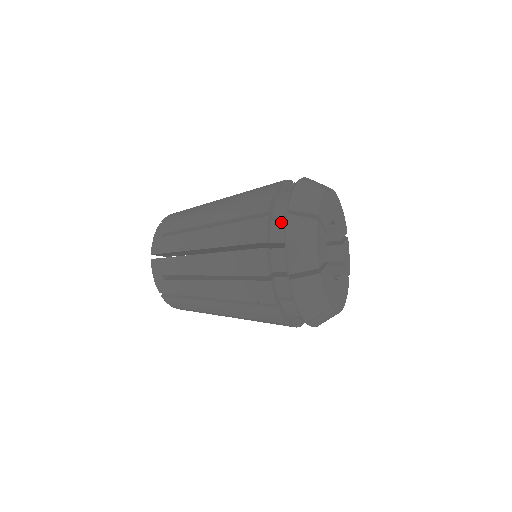
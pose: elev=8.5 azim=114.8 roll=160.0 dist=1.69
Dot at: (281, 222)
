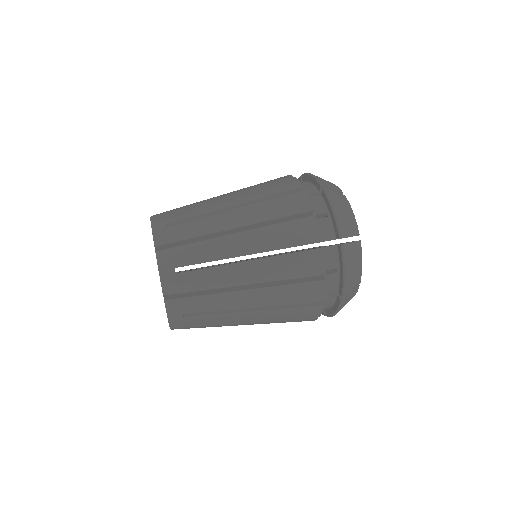
Dot at: (330, 298)
